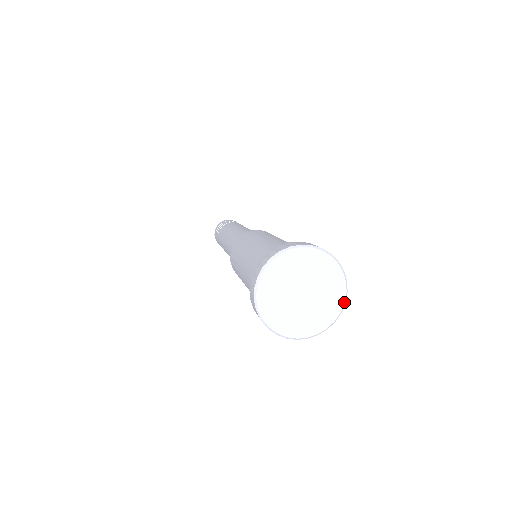
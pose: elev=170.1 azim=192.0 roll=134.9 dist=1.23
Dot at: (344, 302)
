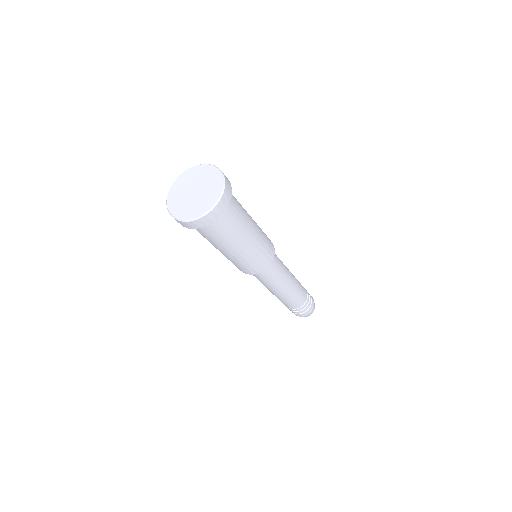
Dot at: (204, 214)
